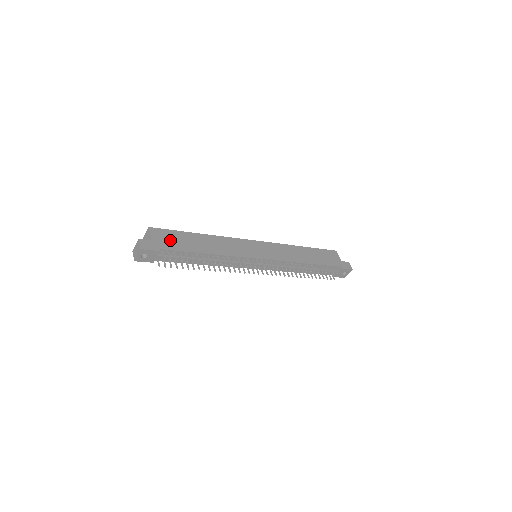
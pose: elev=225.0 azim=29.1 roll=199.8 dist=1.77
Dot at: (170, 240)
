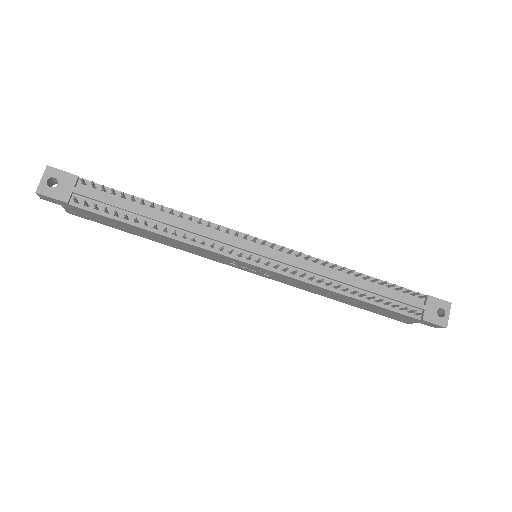
Dot at: occluded
